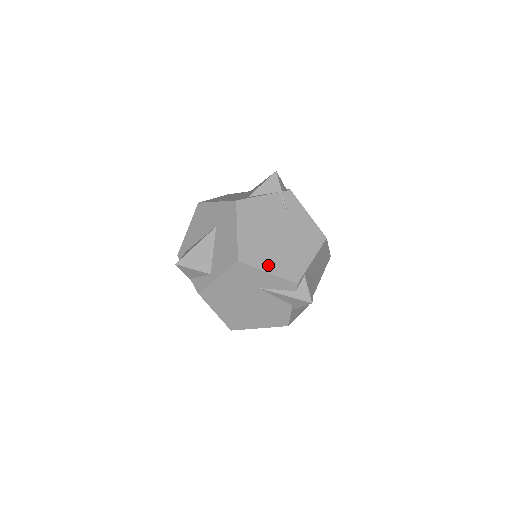
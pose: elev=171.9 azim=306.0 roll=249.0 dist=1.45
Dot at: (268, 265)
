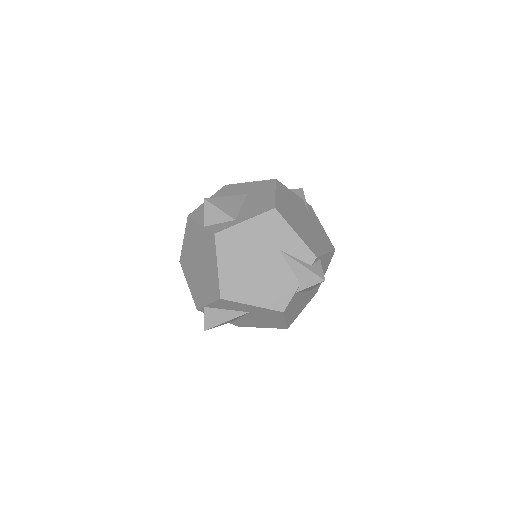
Dot at: (296, 229)
